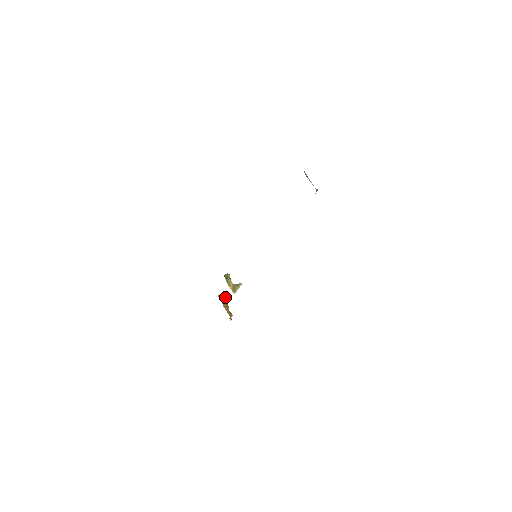
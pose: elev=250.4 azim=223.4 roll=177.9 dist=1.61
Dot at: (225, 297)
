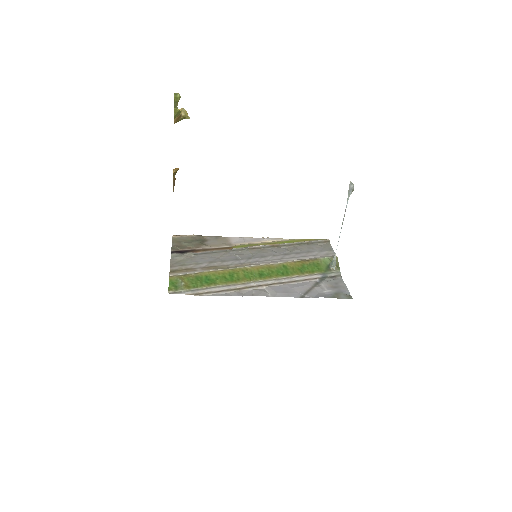
Dot at: (177, 170)
